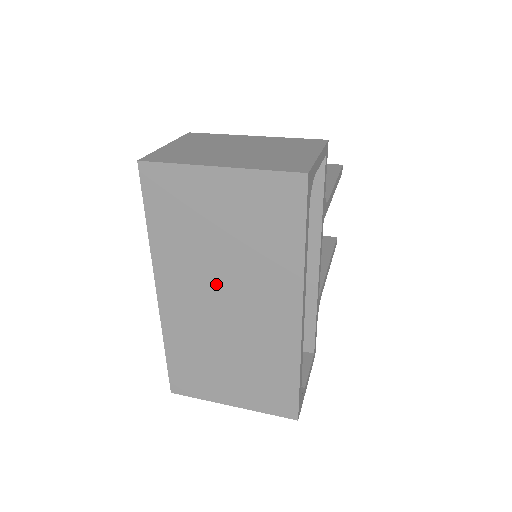
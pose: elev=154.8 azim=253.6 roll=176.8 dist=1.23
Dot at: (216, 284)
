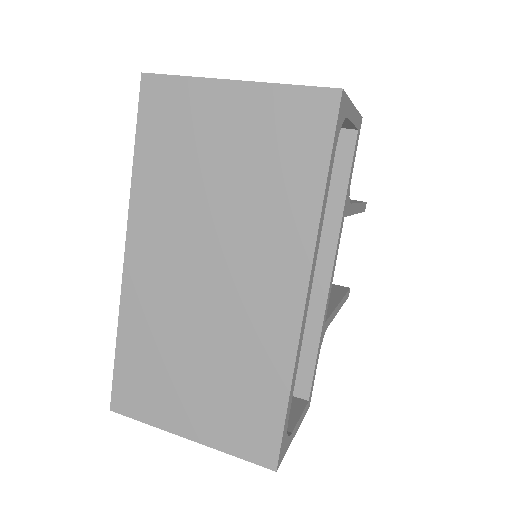
Dot at: (202, 242)
